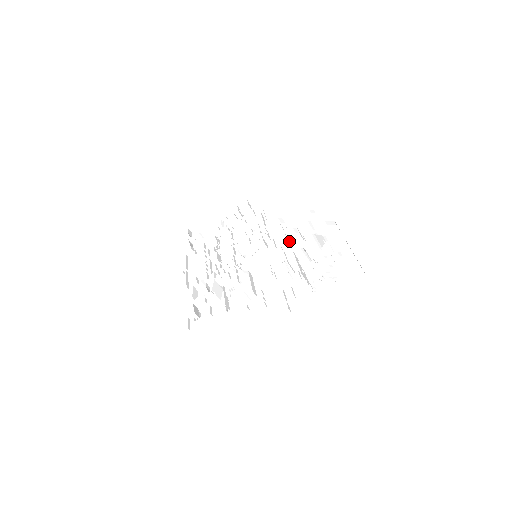
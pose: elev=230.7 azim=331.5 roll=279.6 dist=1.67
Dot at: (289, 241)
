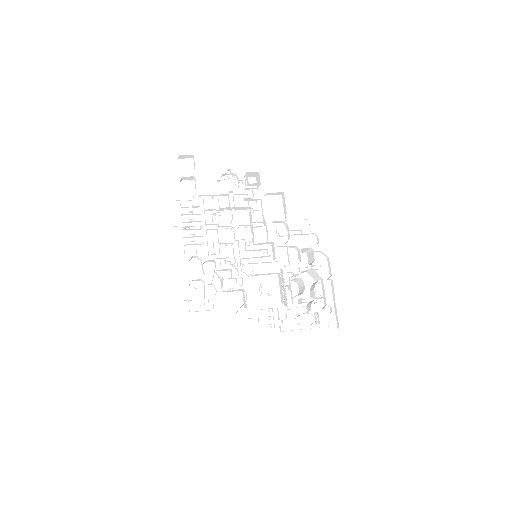
Dot at: (290, 259)
